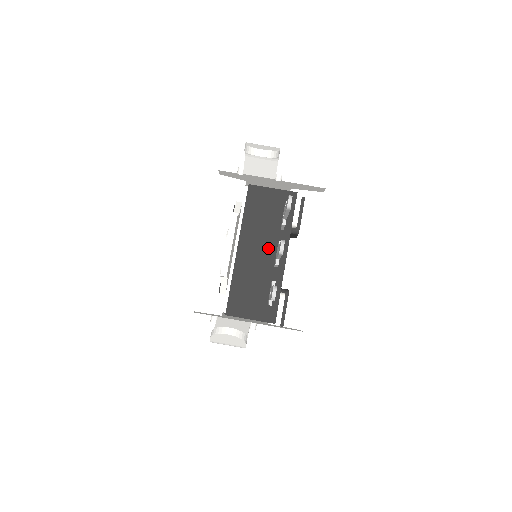
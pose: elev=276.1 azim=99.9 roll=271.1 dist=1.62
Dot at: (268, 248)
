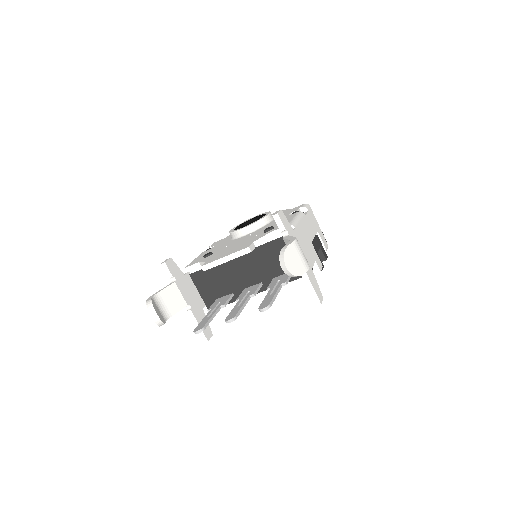
Dot at: (254, 277)
